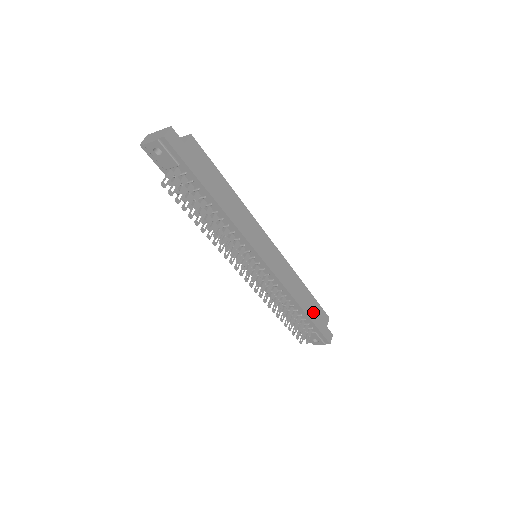
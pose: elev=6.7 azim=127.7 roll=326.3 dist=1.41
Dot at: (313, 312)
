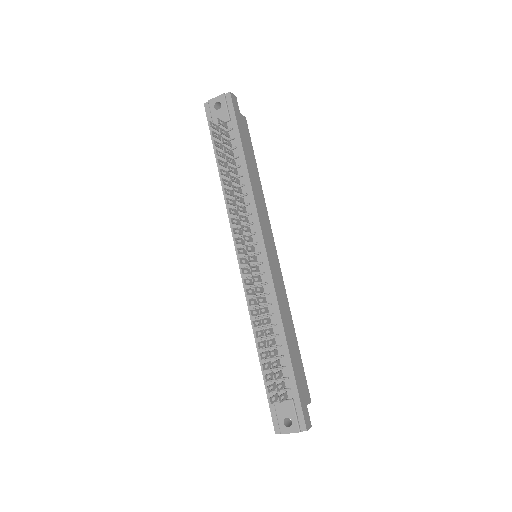
Dot at: (296, 365)
